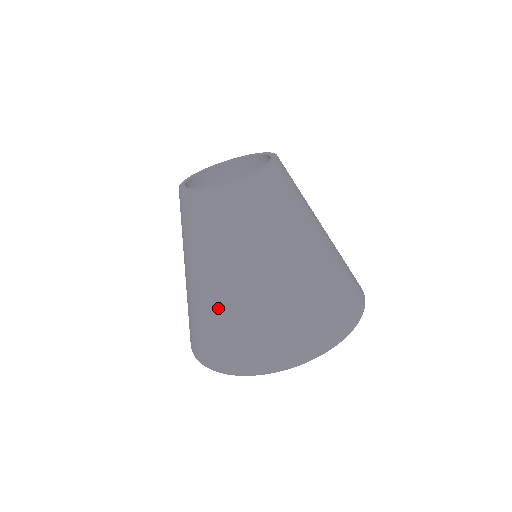
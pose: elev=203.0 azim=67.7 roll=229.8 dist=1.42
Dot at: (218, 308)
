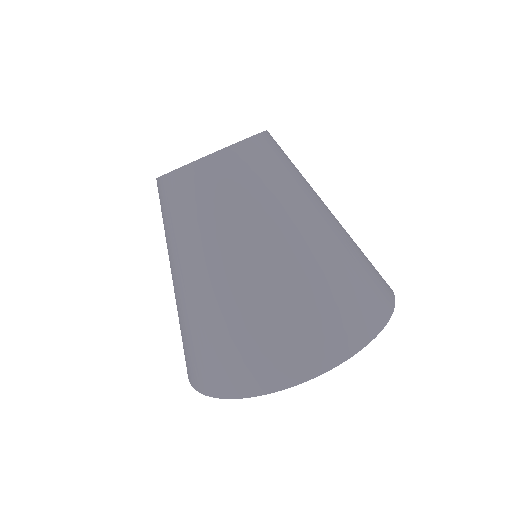
Dot at: (206, 313)
